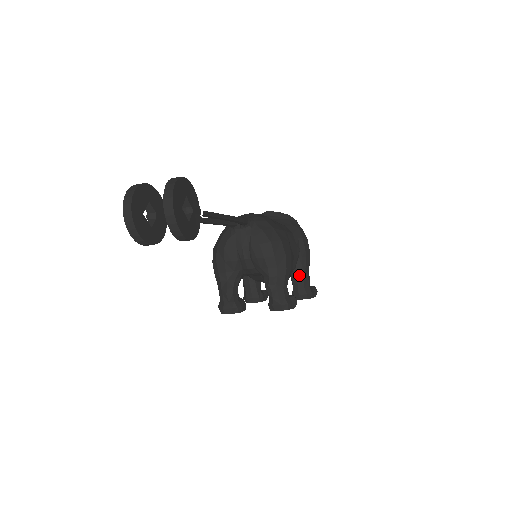
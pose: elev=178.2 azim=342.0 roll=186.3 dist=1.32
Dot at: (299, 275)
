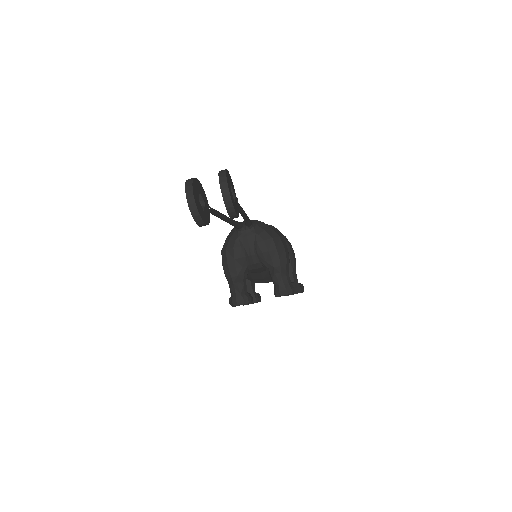
Dot at: (289, 273)
